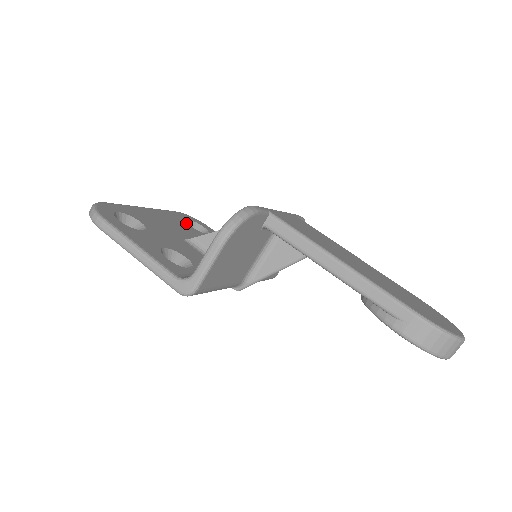
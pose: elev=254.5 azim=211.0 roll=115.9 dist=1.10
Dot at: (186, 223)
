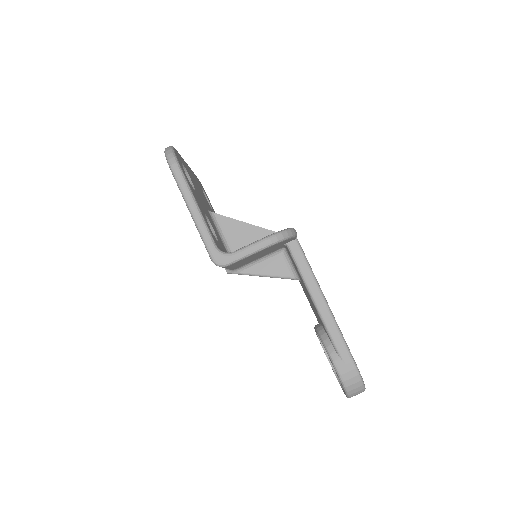
Dot at: occluded
